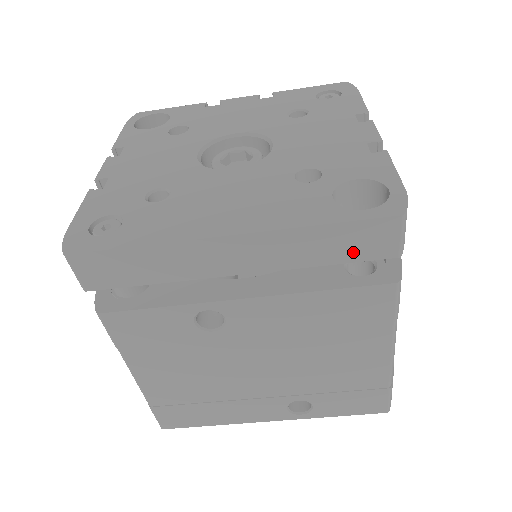
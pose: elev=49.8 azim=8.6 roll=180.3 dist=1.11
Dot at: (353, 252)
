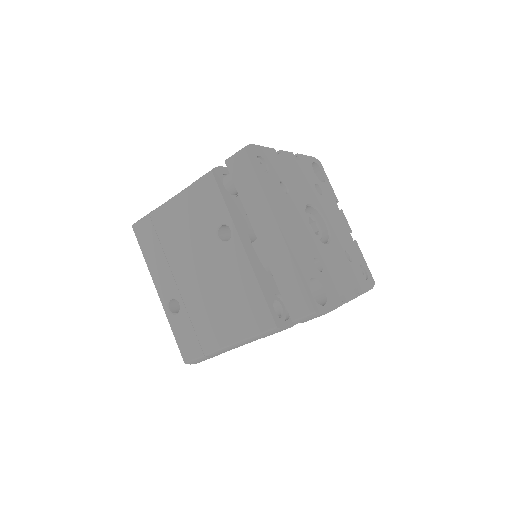
Dot at: (288, 295)
